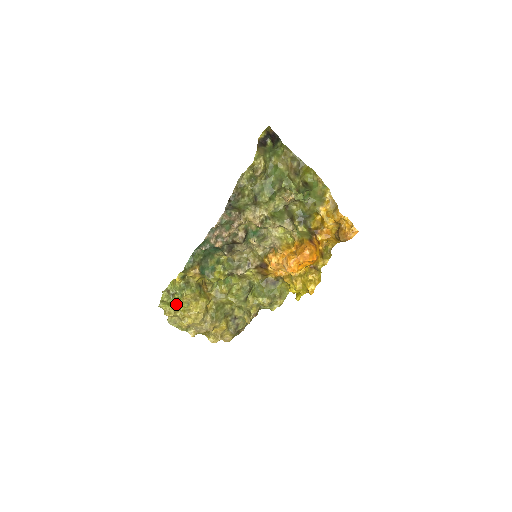
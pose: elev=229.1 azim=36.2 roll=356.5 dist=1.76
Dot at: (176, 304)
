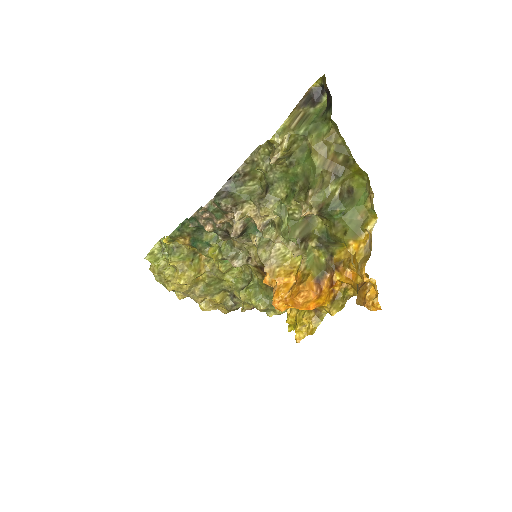
Dot at: (164, 263)
